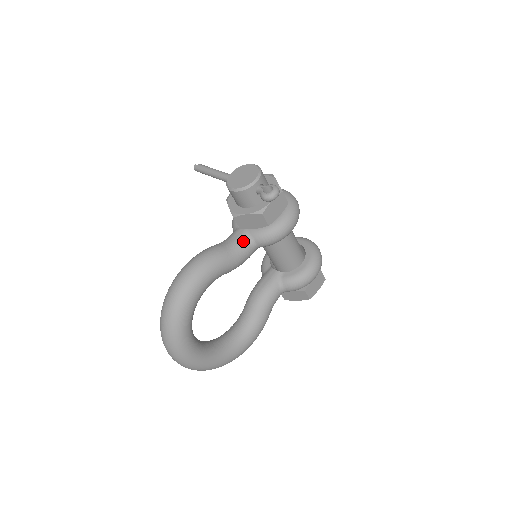
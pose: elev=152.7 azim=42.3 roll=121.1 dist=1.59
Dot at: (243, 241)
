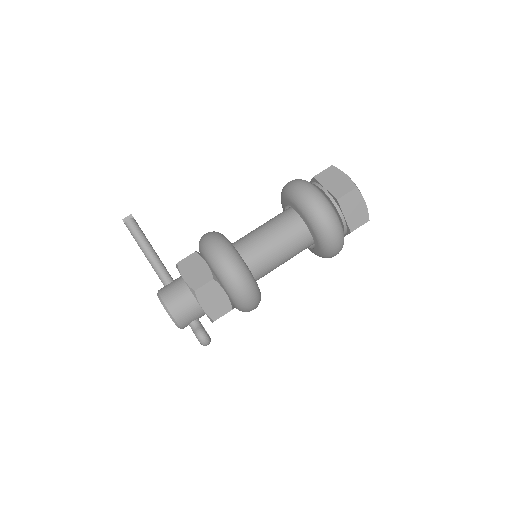
Dot at: occluded
